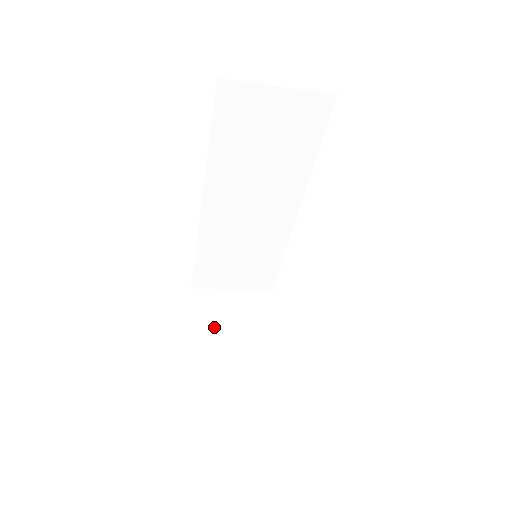
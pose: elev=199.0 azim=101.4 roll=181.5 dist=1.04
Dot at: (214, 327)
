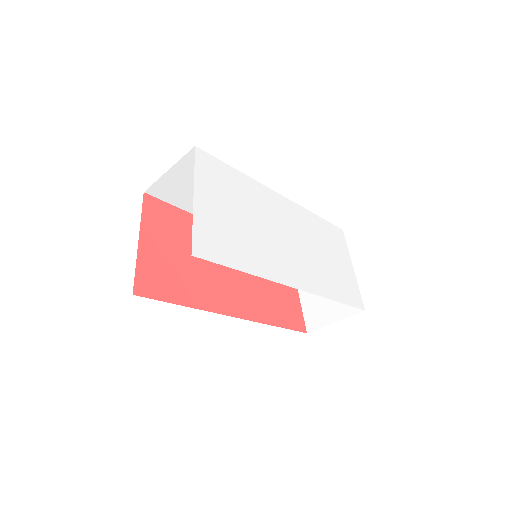
Dot at: occluded
